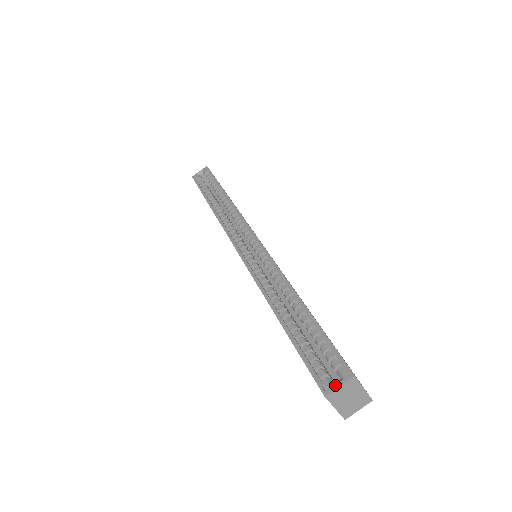
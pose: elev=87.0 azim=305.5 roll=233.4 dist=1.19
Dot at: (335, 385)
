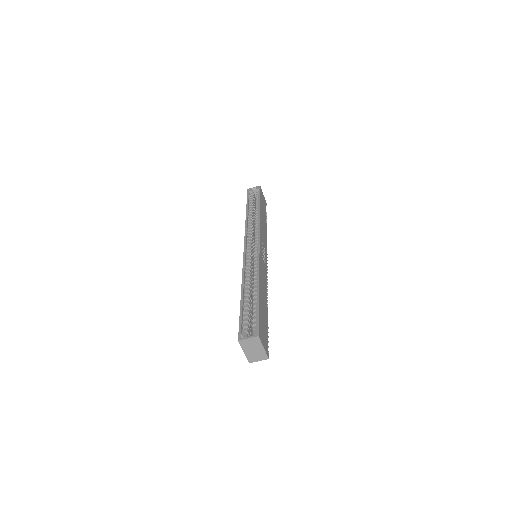
Dot at: (246, 337)
